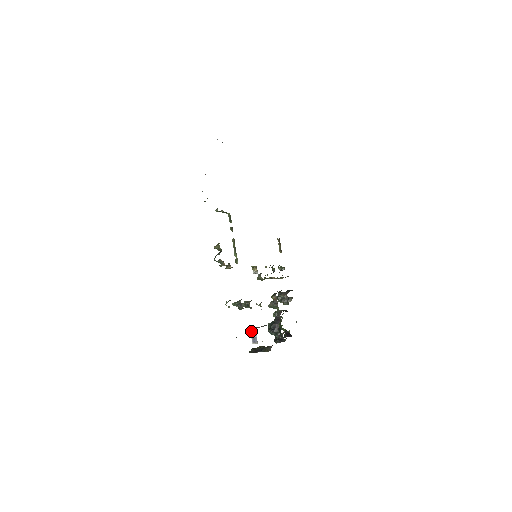
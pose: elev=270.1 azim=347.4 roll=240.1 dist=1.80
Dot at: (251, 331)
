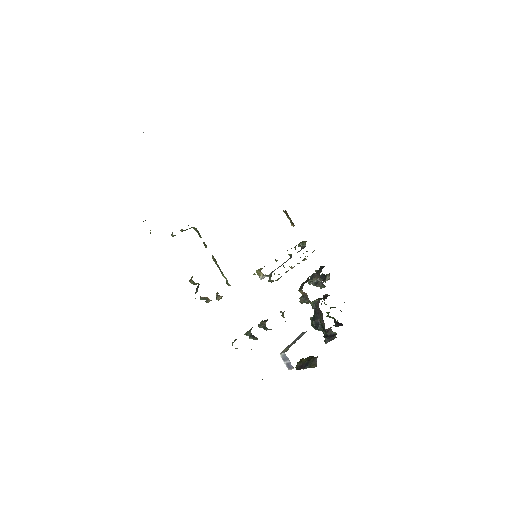
Dot at: (281, 356)
